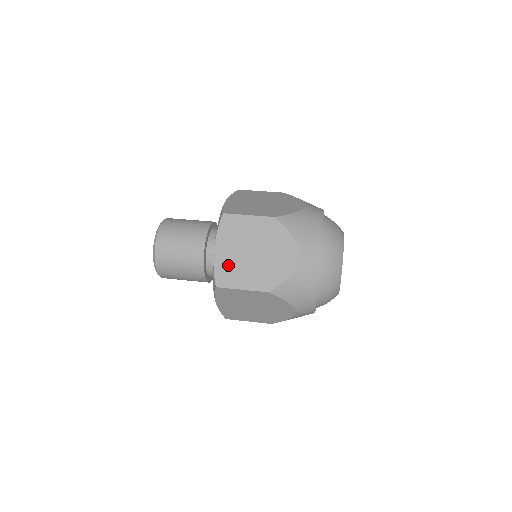
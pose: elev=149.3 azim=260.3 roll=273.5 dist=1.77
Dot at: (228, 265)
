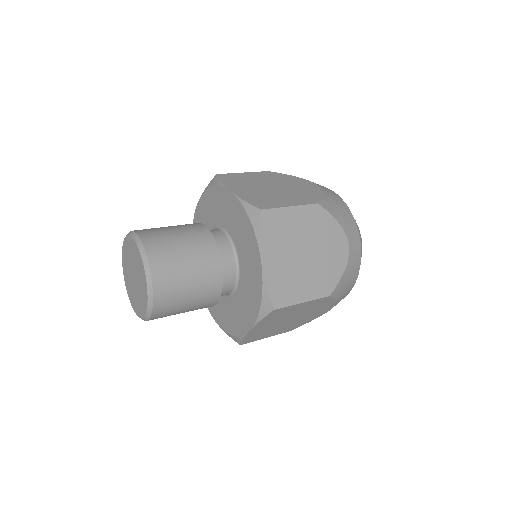
Dot at: (257, 196)
